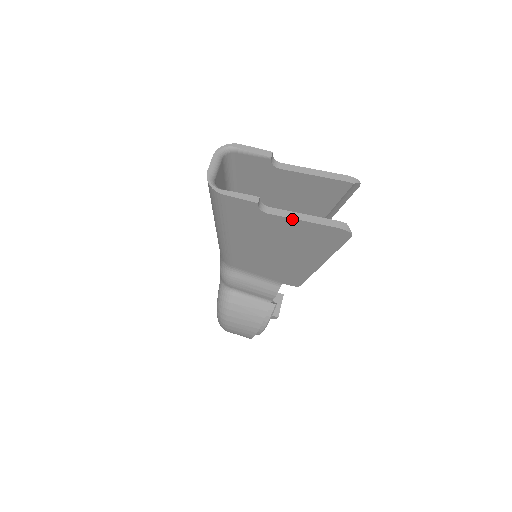
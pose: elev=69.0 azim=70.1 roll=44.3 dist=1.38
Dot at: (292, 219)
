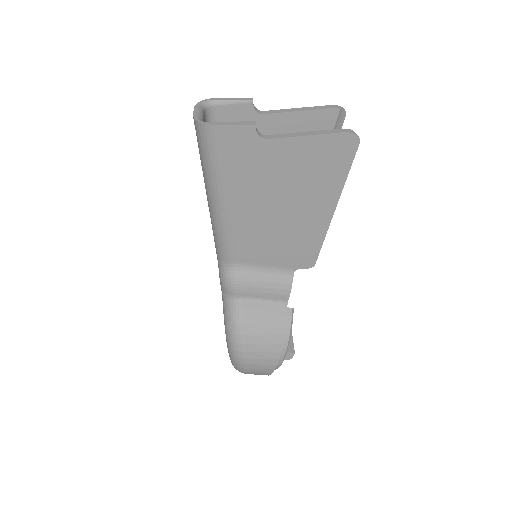
Dot at: (294, 138)
